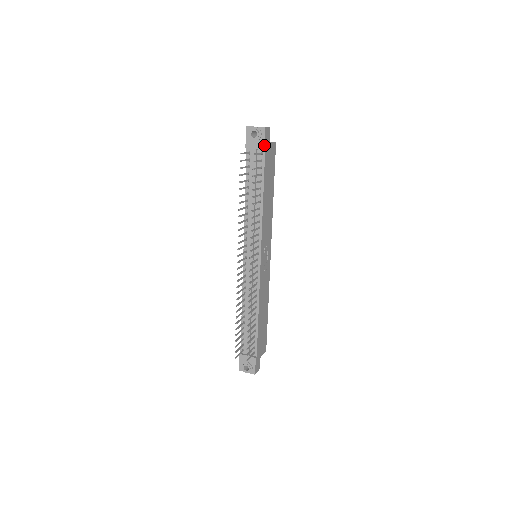
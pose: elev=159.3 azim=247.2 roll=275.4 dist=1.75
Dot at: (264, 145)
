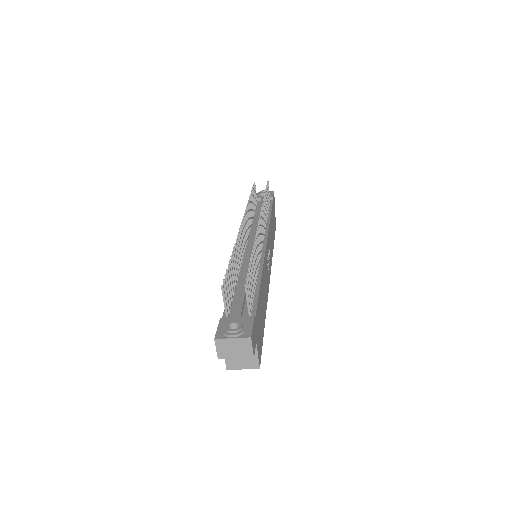
Dot at: (273, 196)
